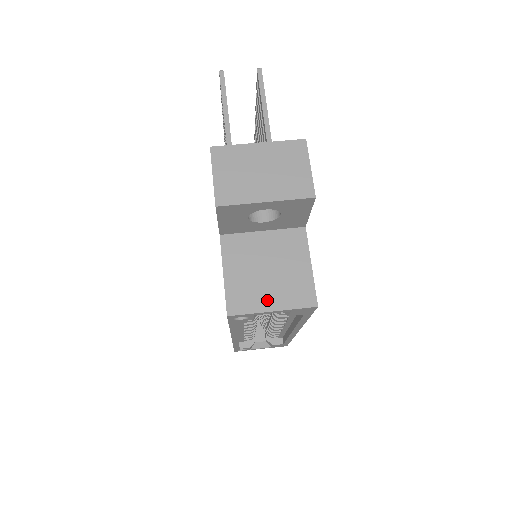
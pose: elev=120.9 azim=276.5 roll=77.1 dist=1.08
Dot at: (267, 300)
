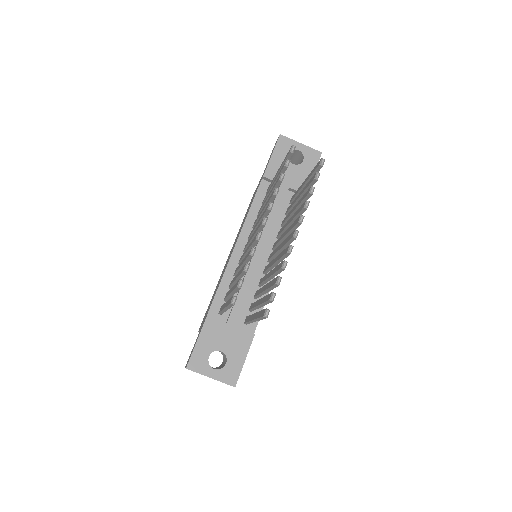
Dot at: occluded
